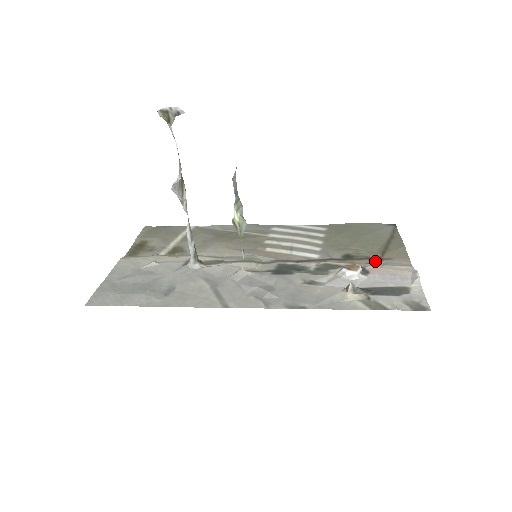
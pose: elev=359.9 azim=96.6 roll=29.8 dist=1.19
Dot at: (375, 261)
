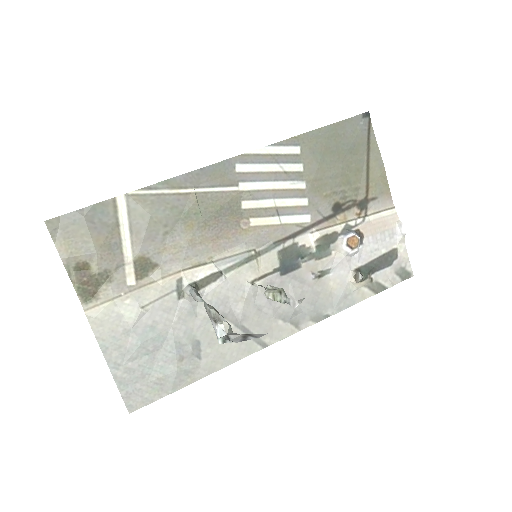
Dot at: (363, 208)
